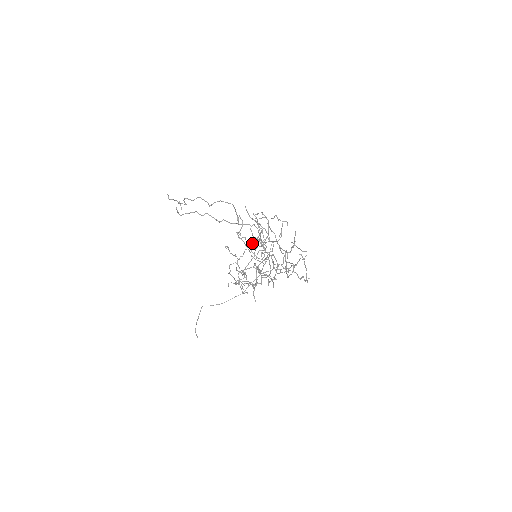
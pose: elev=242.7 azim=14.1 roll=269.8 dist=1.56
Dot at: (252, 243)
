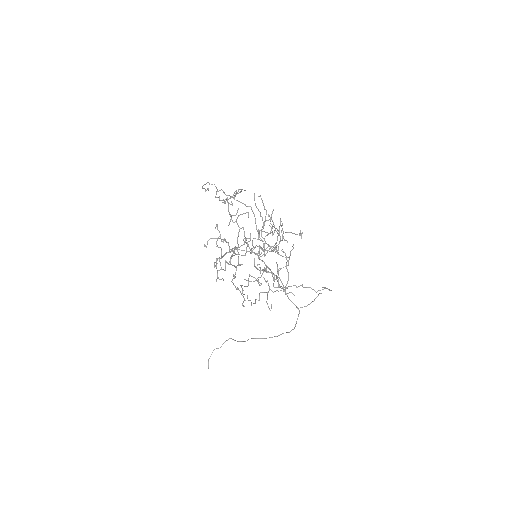
Dot at: (281, 268)
